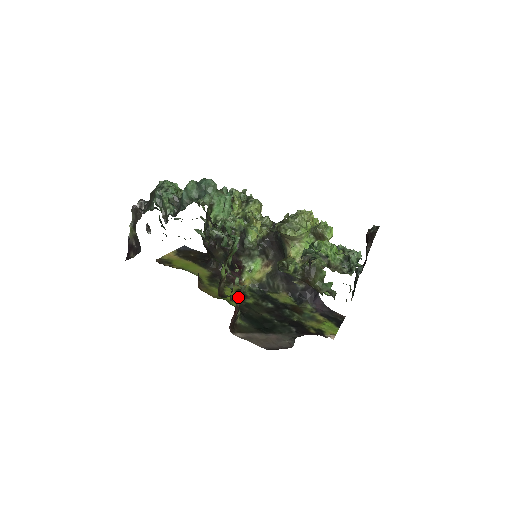
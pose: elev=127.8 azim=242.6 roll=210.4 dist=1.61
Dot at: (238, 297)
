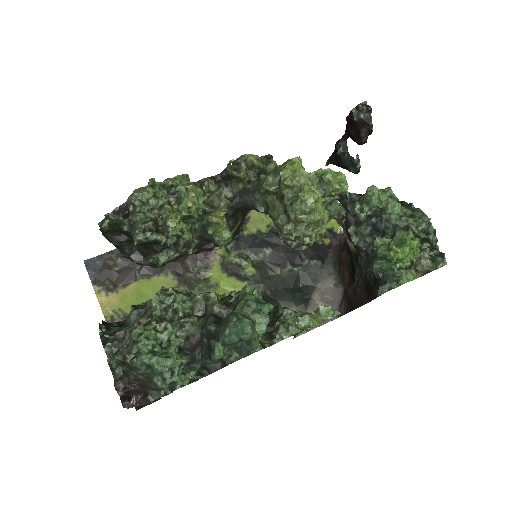
Dot at: (237, 279)
